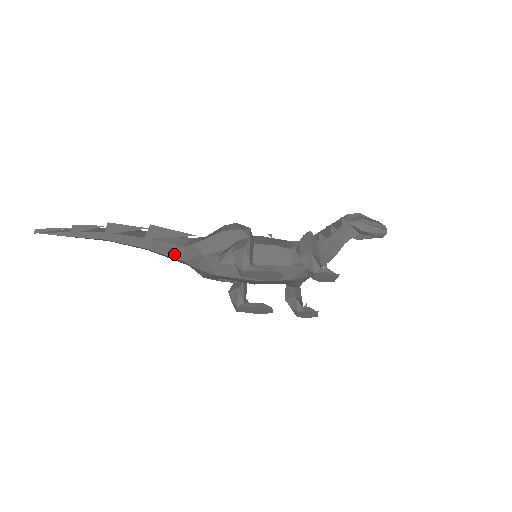
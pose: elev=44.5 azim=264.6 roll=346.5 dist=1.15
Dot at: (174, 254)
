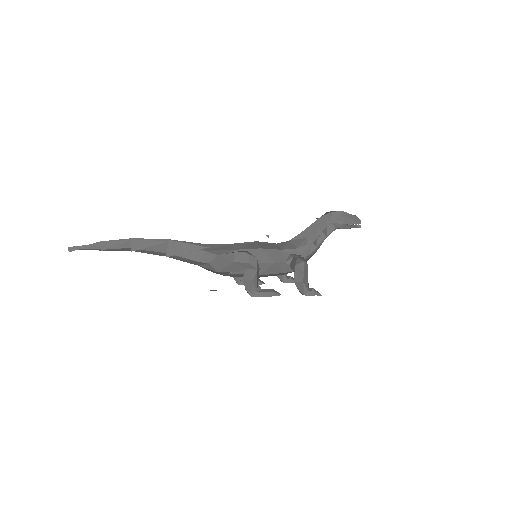
Dot at: (191, 262)
